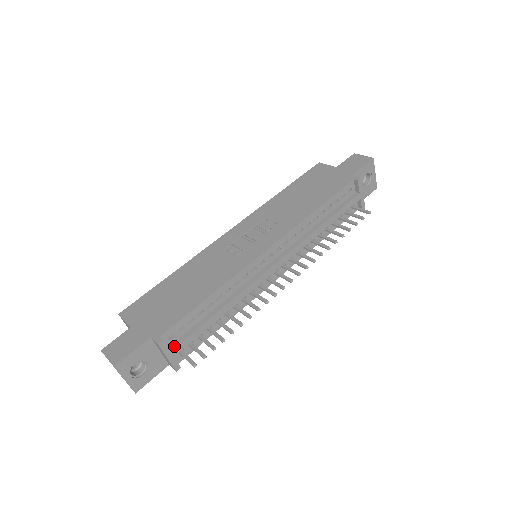
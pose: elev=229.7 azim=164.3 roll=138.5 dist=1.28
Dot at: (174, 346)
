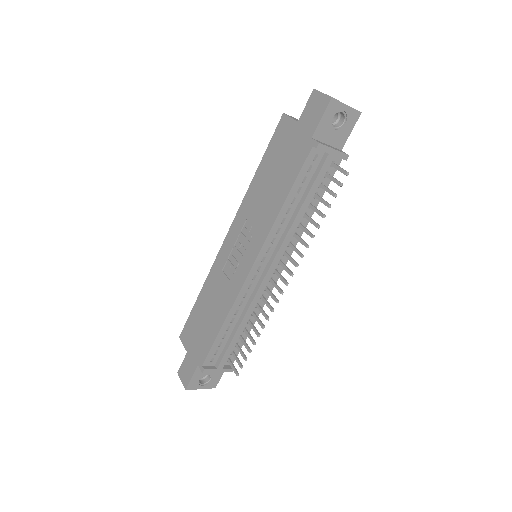
Dot at: (218, 364)
